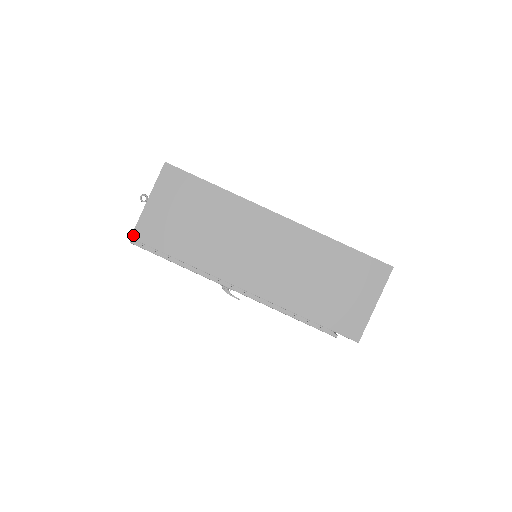
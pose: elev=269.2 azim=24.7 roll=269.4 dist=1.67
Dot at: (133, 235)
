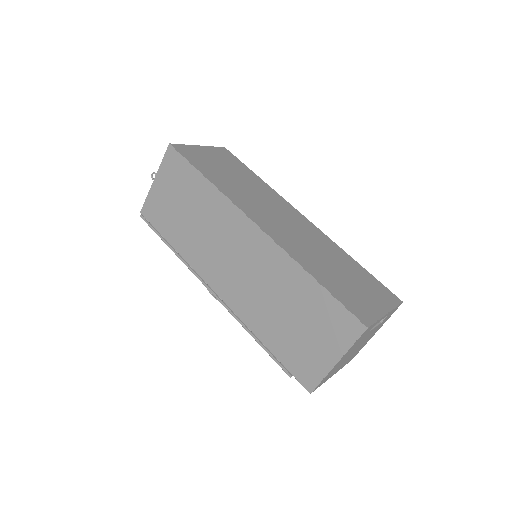
Dot at: (142, 210)
